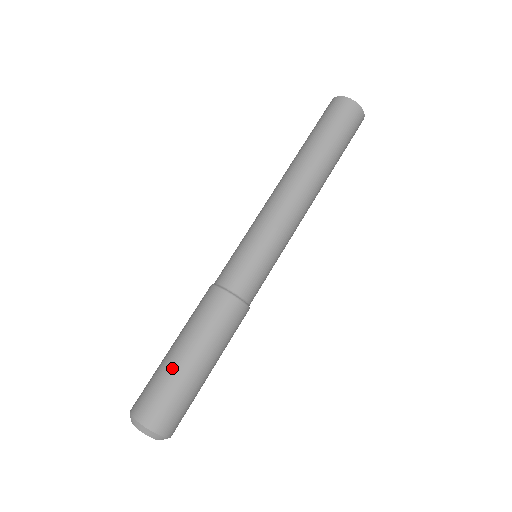
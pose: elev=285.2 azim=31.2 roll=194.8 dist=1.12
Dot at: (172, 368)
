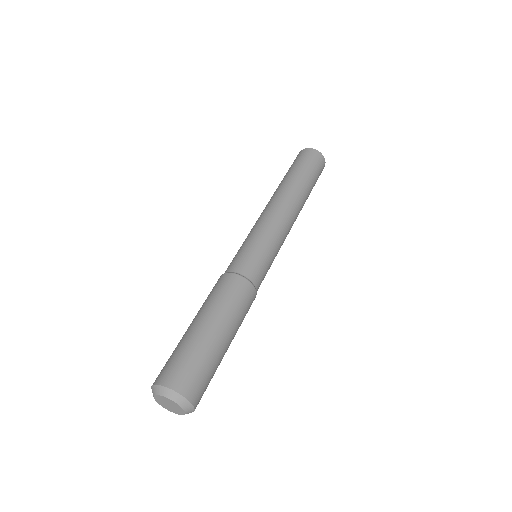
Dot at: (182, 338)
